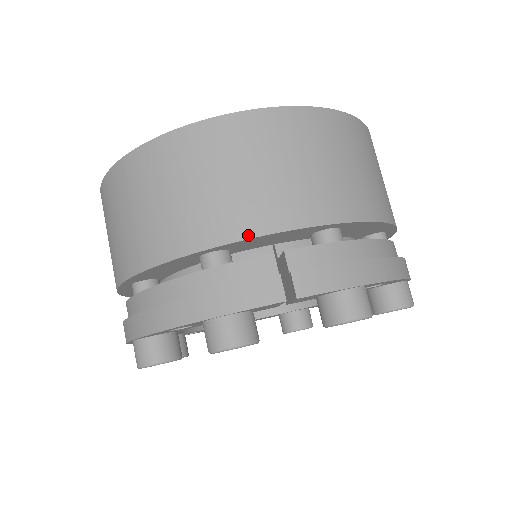
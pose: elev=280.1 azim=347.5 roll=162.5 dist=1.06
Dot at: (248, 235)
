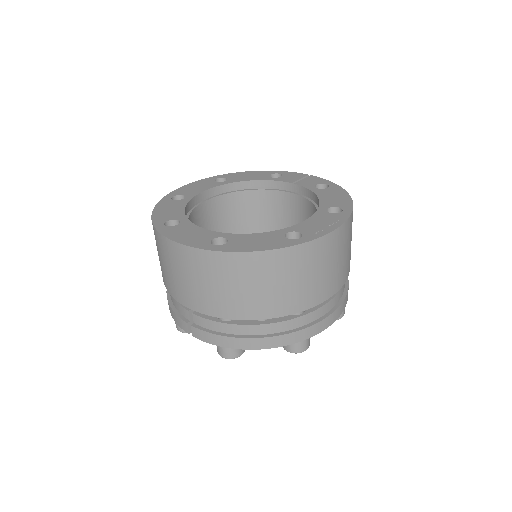
Dot at: (176, 299)
